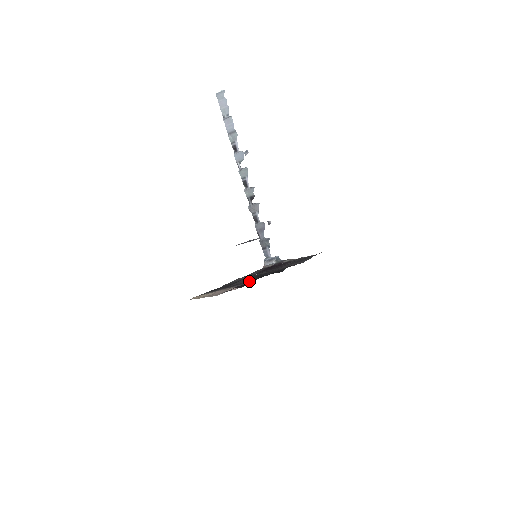
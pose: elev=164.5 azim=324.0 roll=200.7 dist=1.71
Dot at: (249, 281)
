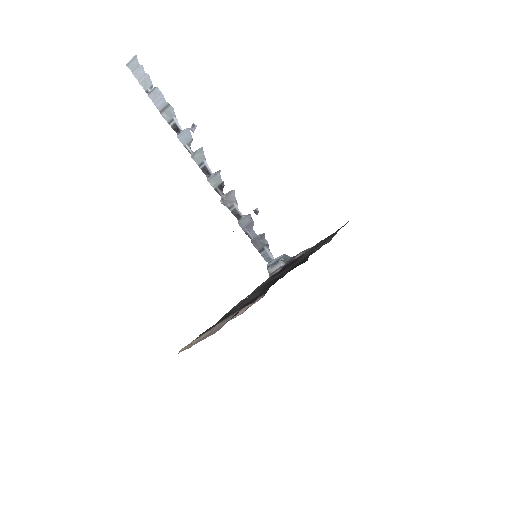
Dot at: (260, 293)
